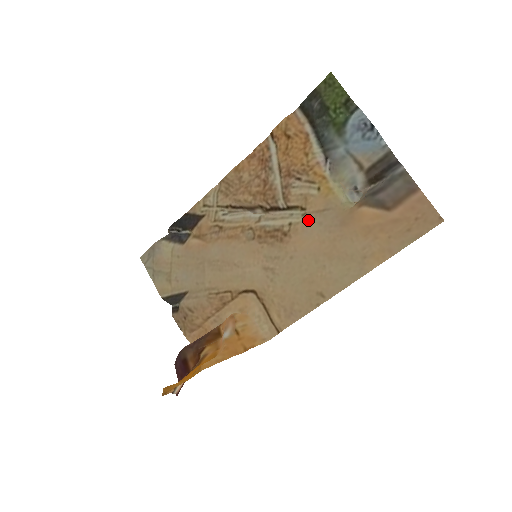
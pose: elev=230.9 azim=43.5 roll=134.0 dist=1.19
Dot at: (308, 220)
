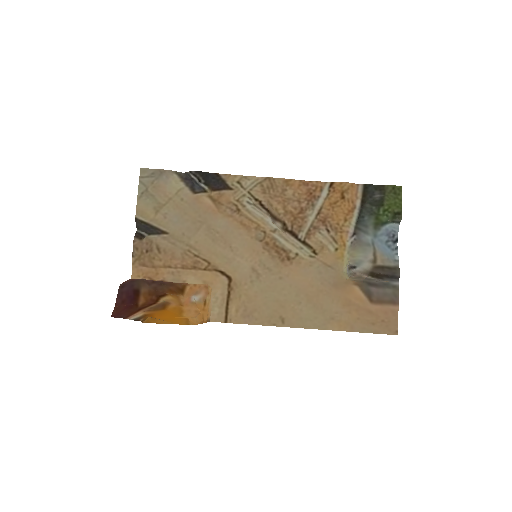
Dot at: (313, 263)
